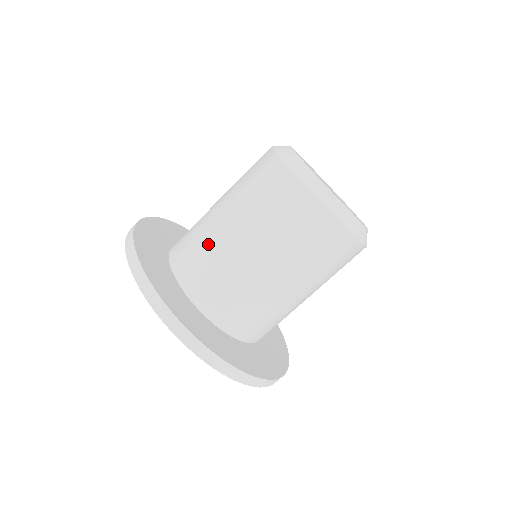
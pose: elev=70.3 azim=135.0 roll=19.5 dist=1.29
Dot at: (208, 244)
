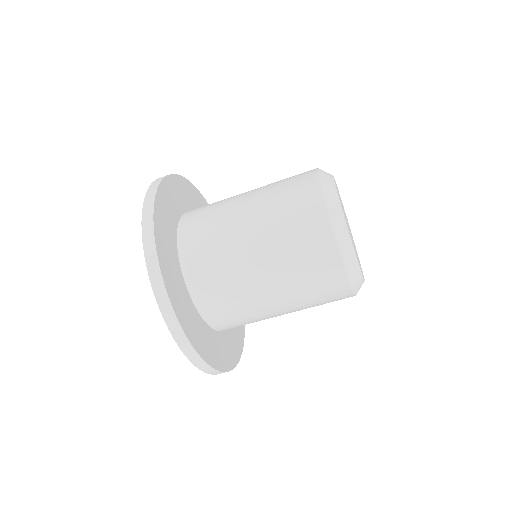
Dot at: (220, 228)
